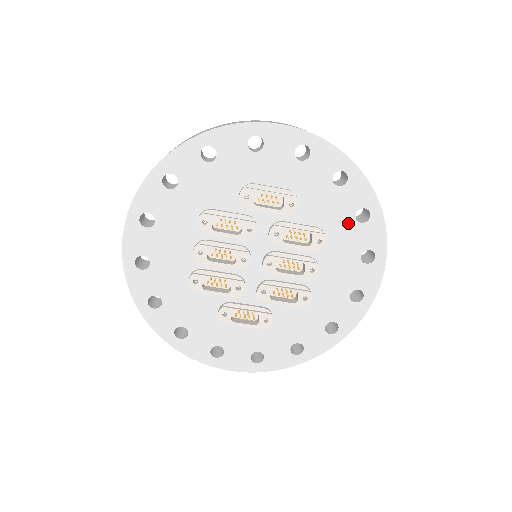
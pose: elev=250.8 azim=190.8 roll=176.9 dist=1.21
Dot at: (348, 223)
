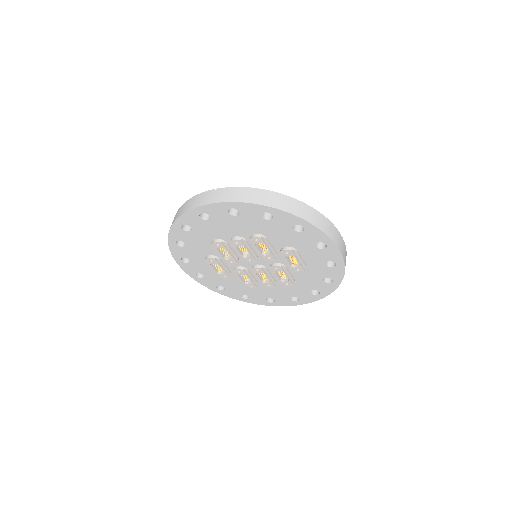
Dot at: (307, 289)
